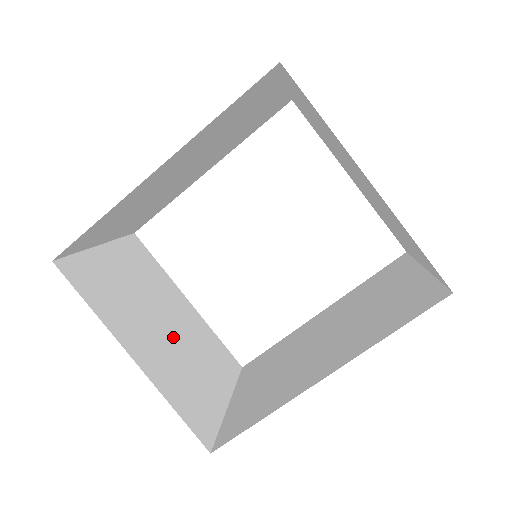
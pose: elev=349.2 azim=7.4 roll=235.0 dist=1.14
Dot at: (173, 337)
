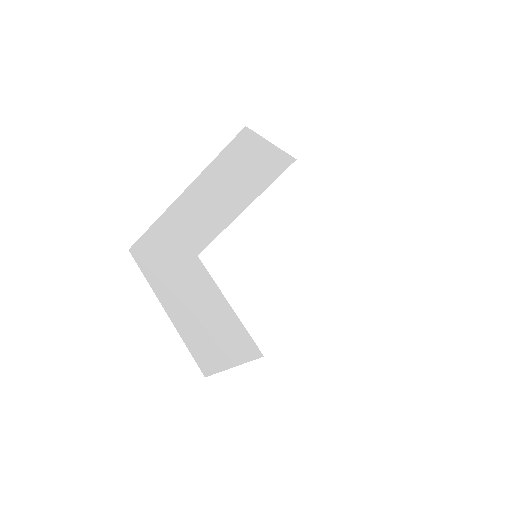
Dot at: (204, 314)
